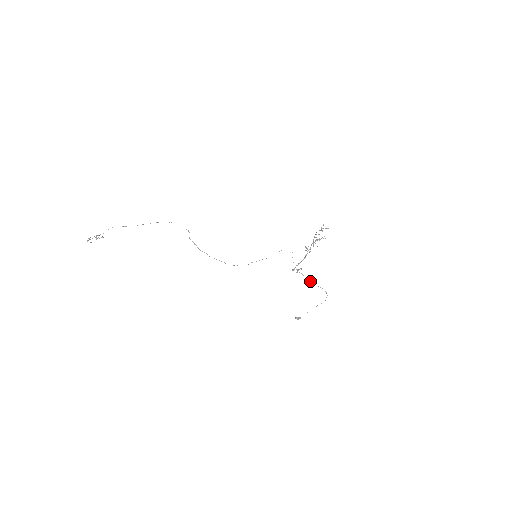
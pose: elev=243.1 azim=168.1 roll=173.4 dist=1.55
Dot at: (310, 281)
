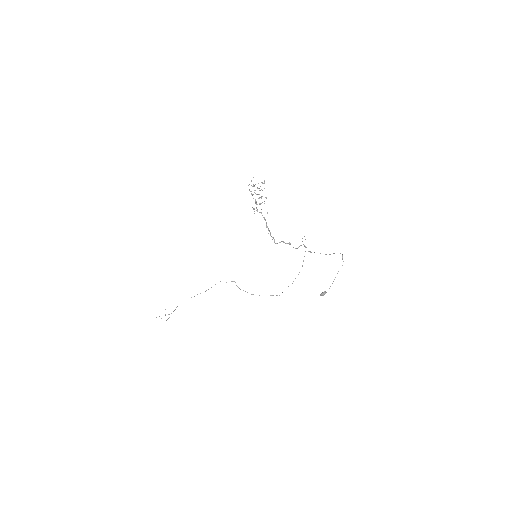
Dot at: occluded
